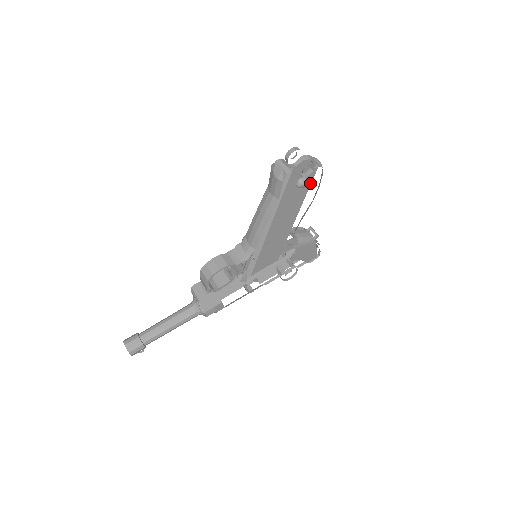
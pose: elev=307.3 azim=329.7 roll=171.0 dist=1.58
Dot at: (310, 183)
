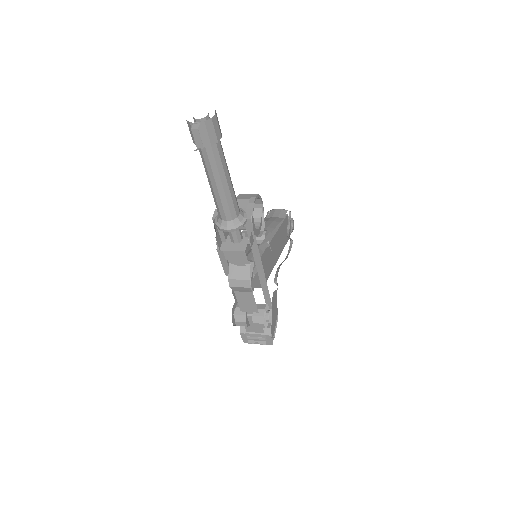
Dot at: occluded
